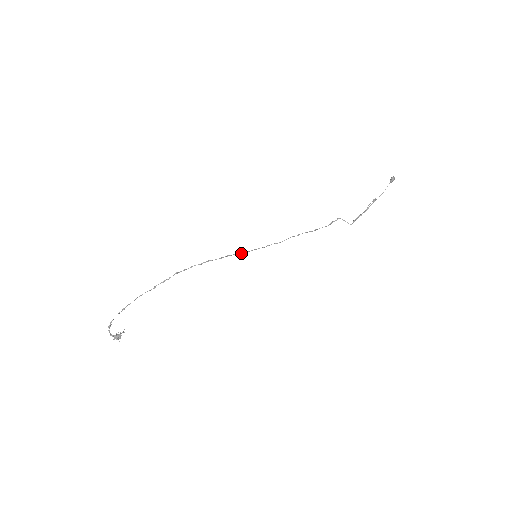
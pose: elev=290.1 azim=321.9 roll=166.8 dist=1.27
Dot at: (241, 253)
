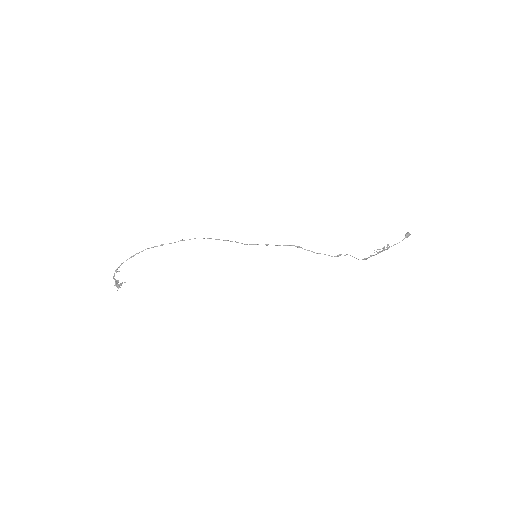
Dot at: occluded
